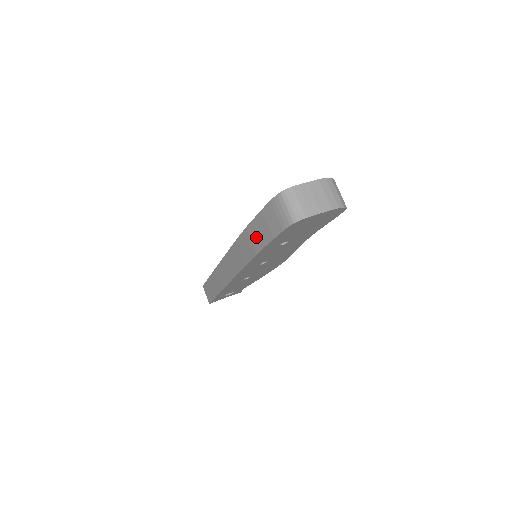
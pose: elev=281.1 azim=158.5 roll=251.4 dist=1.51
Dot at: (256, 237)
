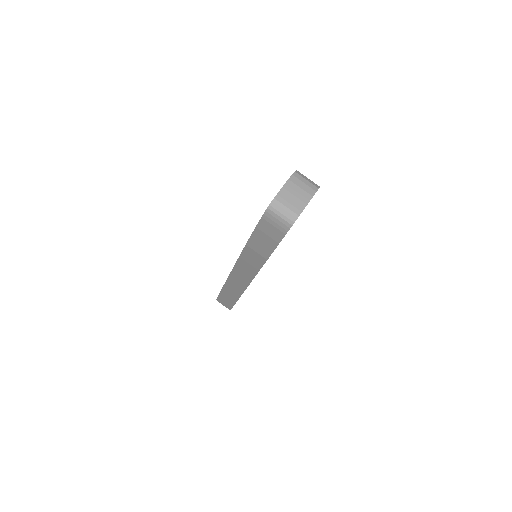
Dot at: (260, 248)
